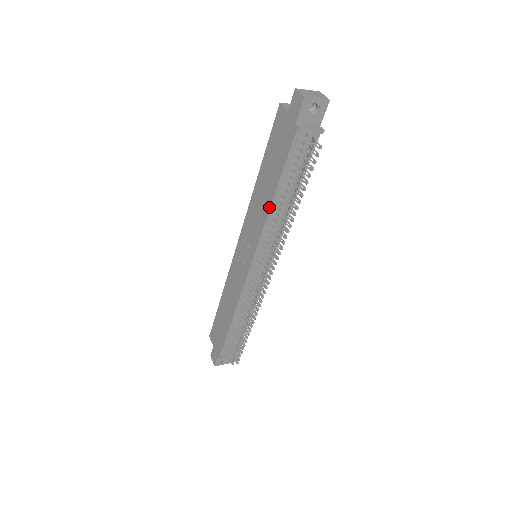
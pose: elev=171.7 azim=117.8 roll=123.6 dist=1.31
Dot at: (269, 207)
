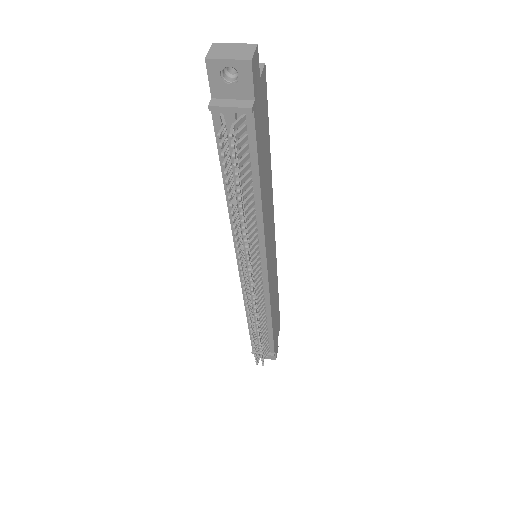
Dot at: (227, 204)
